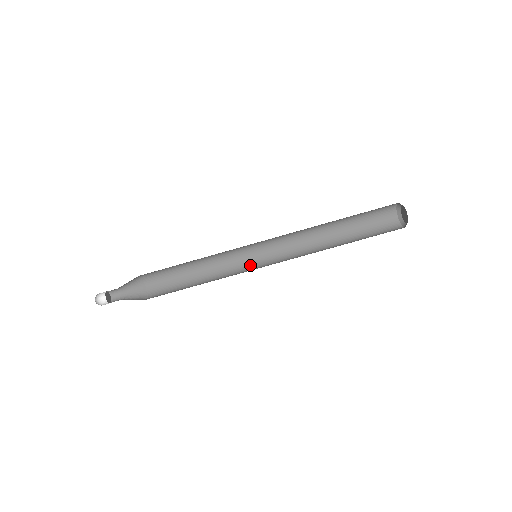
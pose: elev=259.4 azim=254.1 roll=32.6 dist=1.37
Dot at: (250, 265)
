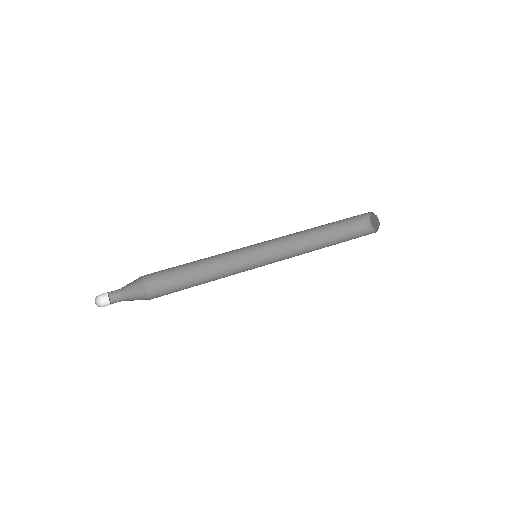
Dot at: occluded
